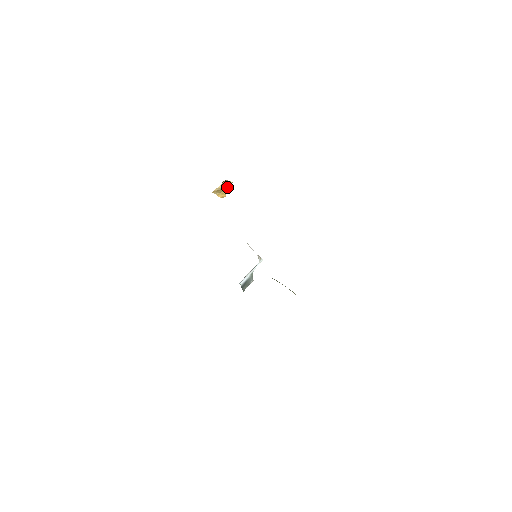
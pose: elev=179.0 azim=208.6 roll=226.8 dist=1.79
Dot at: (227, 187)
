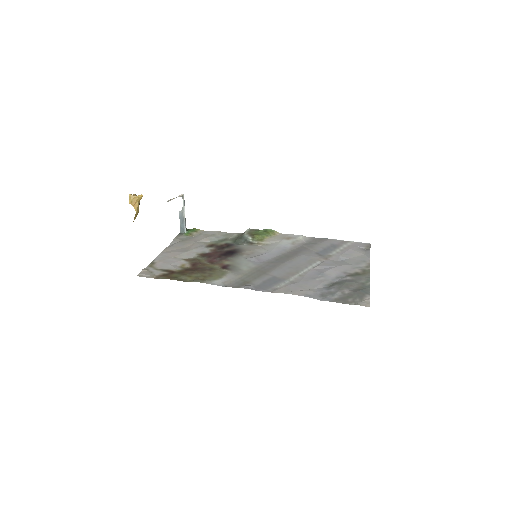
Dot at: (138, 202)
